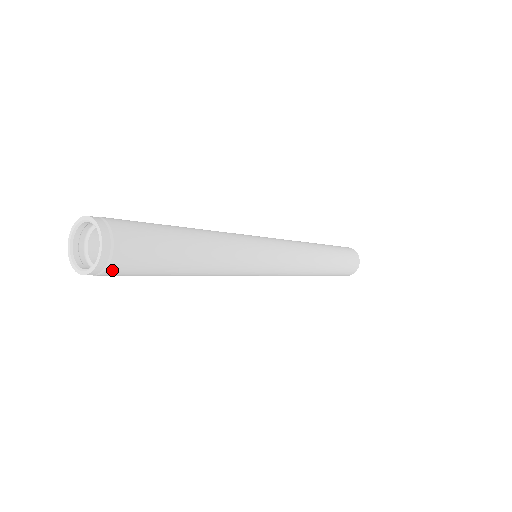
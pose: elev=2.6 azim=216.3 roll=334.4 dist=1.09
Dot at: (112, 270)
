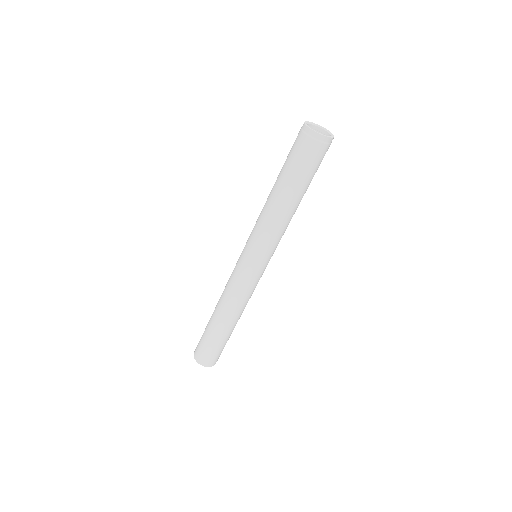
Dot at: occluded
